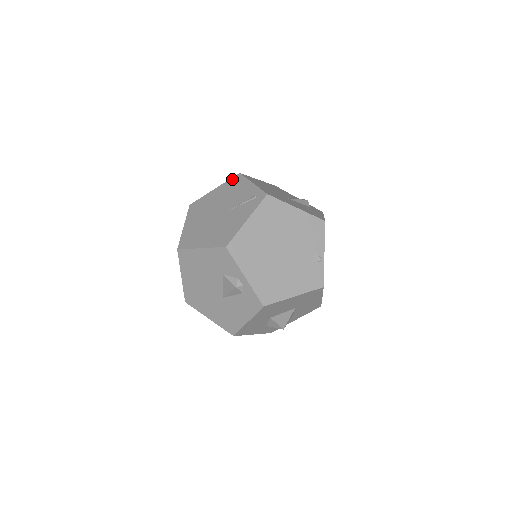
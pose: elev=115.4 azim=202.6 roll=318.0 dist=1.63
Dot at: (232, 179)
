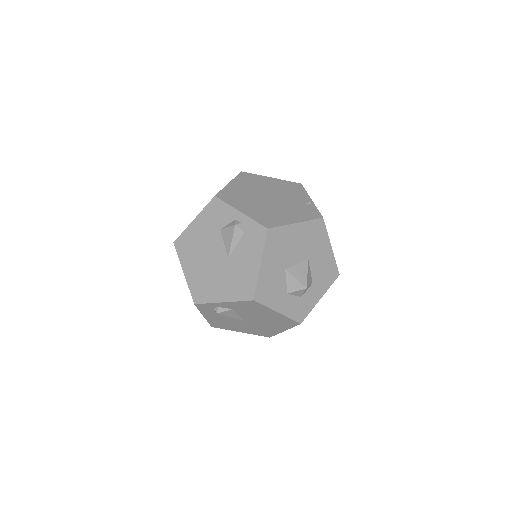
Dot at: occluded
